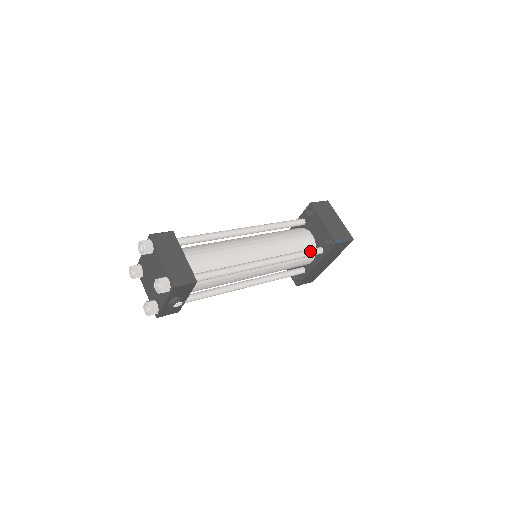
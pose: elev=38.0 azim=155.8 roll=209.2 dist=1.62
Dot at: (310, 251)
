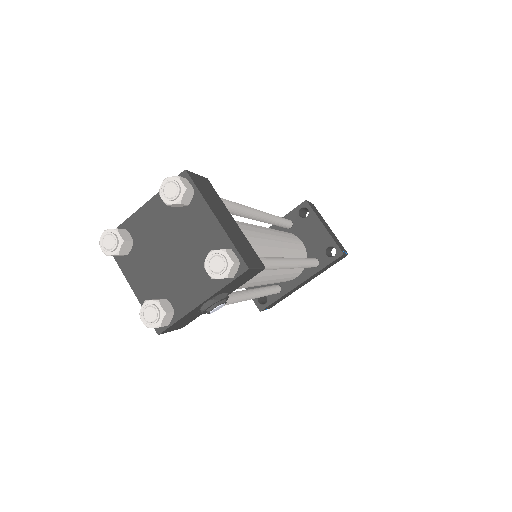
Dot at: (313, 260)
